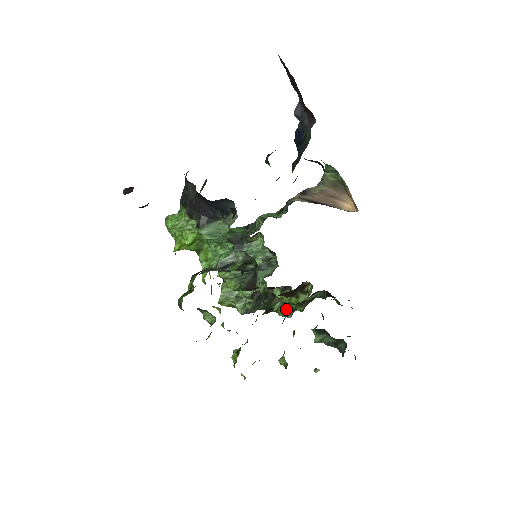
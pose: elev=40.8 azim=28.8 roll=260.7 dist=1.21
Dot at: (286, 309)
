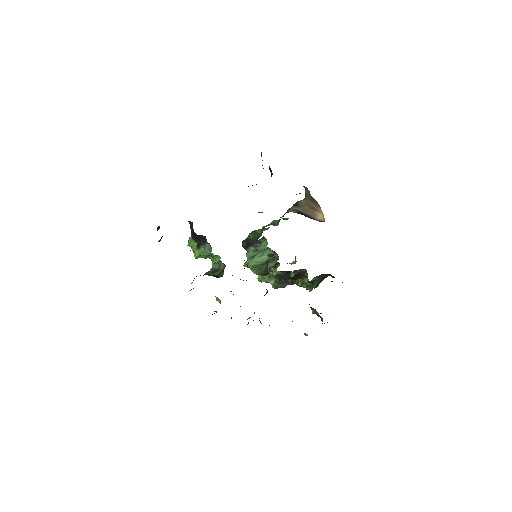
Dot at: (307, 285)
